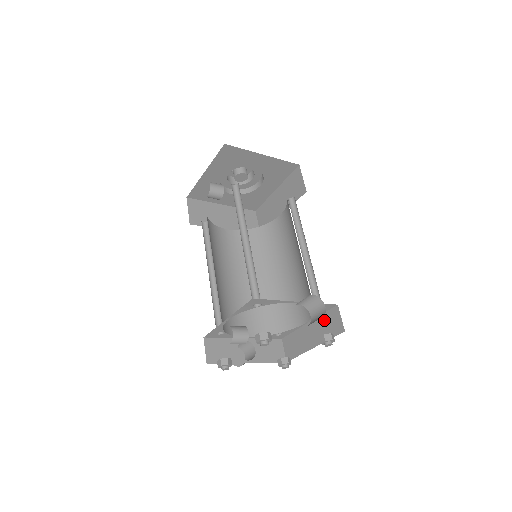
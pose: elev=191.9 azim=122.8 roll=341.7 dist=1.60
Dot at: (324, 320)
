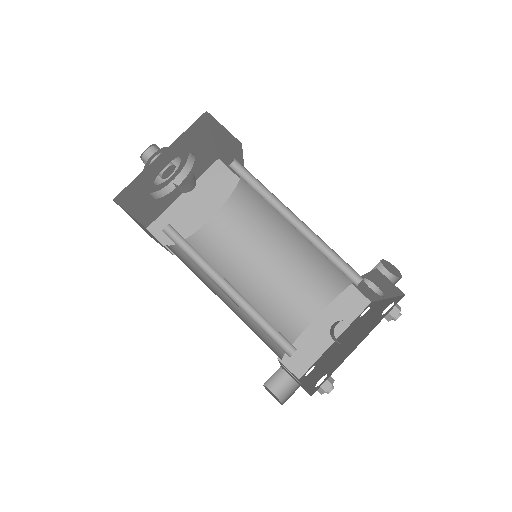
Dot at: (338, 305)
